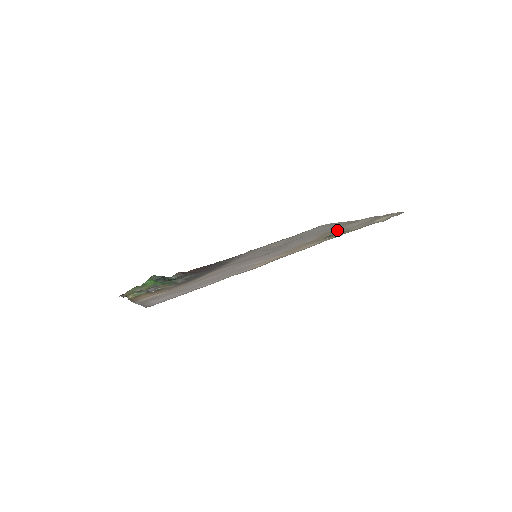
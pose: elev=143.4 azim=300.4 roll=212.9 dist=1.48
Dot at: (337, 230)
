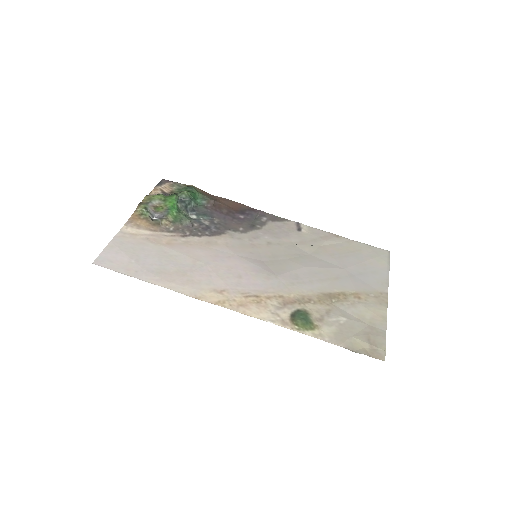
Dot at: (338, 301)
